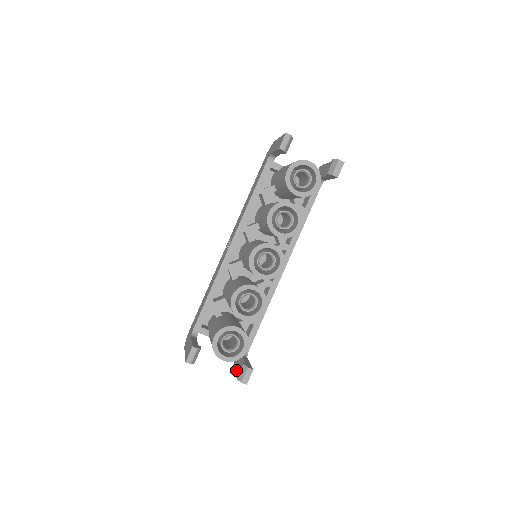
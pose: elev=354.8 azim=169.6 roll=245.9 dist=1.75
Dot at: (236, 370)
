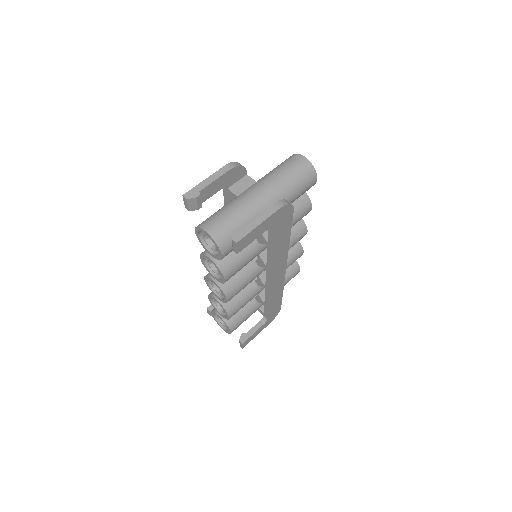
Dot at: occluded
